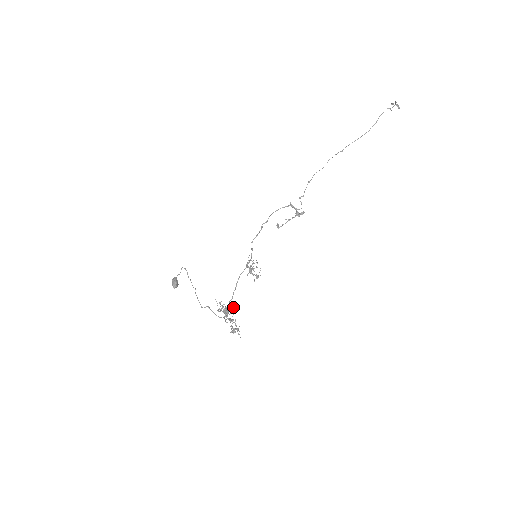
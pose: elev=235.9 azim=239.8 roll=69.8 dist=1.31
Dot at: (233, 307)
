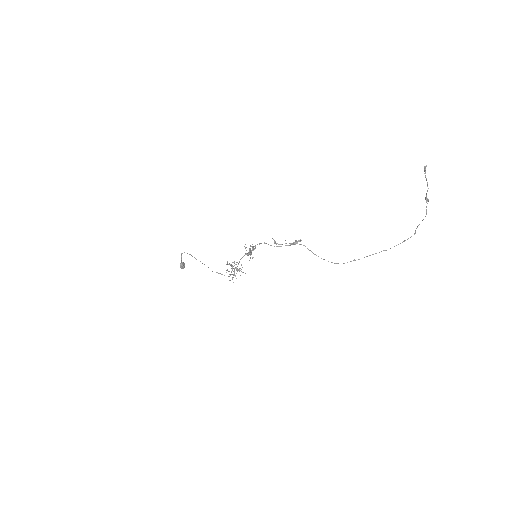
Dot at: occluded
